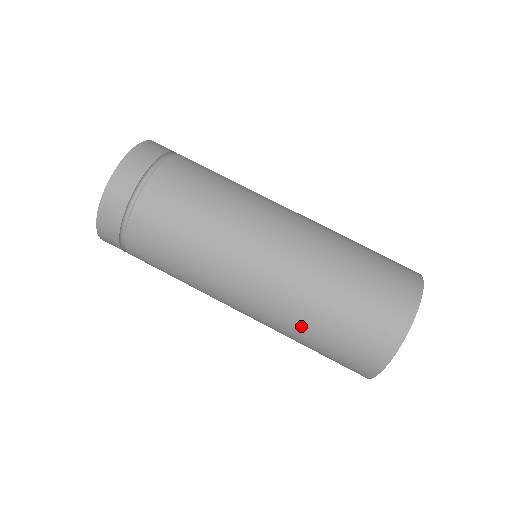
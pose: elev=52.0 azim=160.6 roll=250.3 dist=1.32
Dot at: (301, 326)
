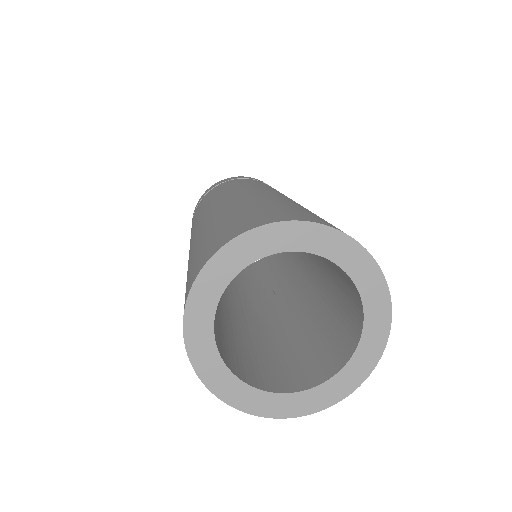
Dot at: (228, 211)
